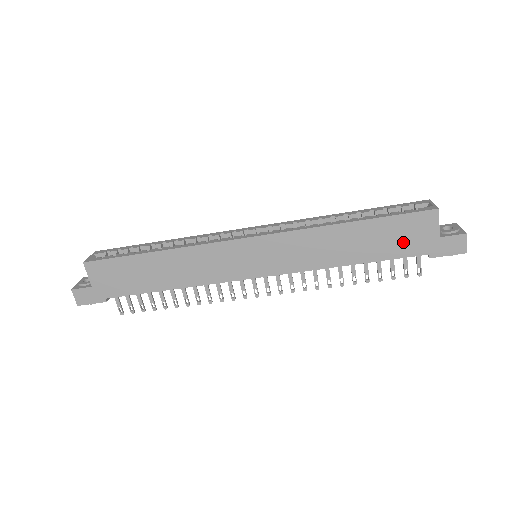
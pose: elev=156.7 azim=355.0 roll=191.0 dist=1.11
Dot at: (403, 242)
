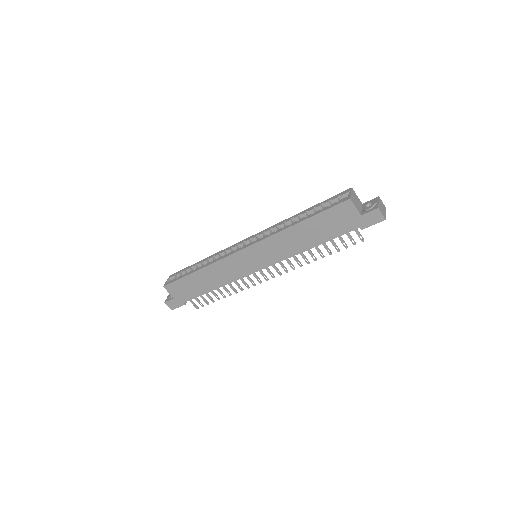
Dot at: (338, 225)
